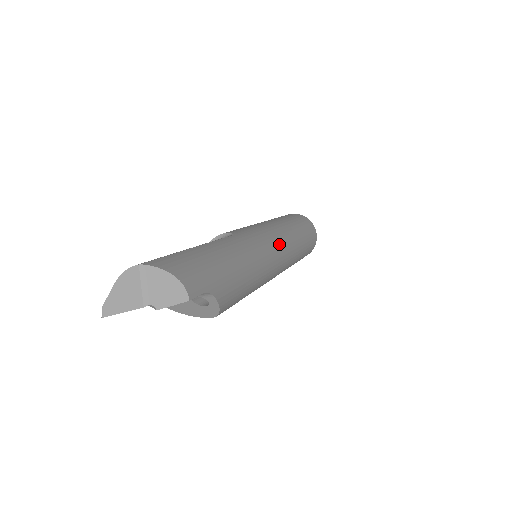
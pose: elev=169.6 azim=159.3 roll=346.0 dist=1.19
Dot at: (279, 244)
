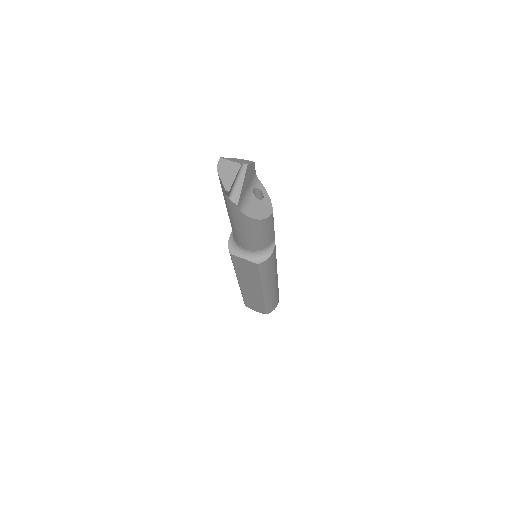
Dot at: occluded
